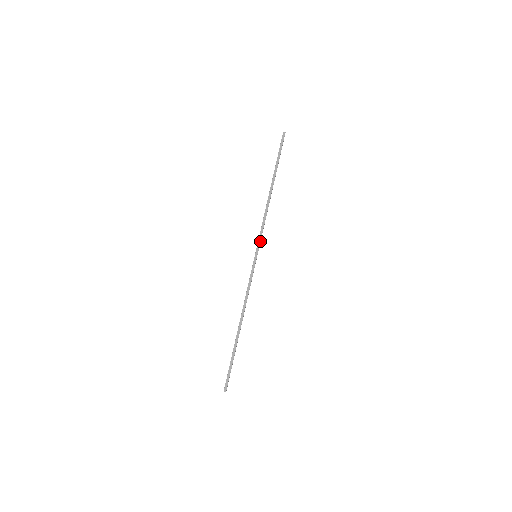
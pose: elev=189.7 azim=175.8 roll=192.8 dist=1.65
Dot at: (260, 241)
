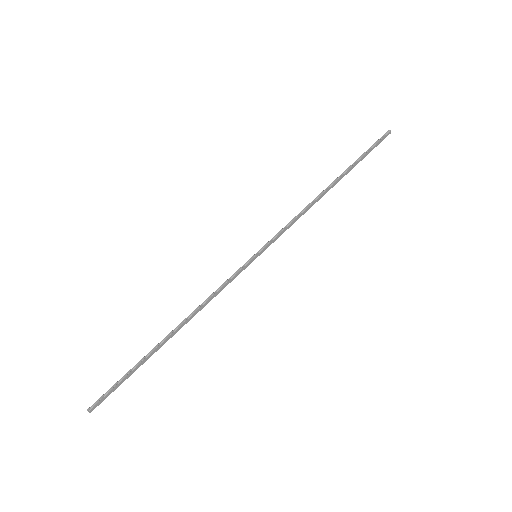
Dot at: (274, 241)
